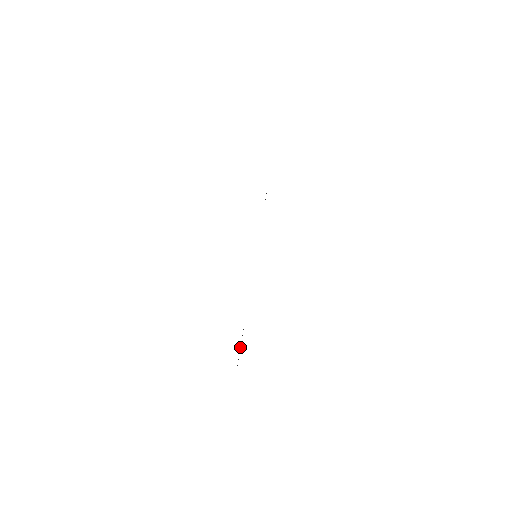
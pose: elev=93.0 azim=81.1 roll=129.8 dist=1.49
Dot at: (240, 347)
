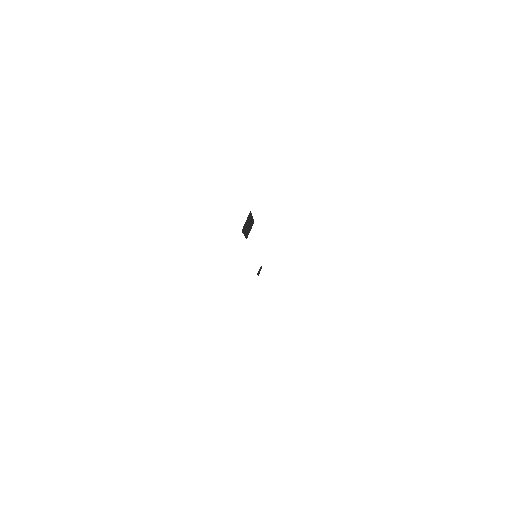
Dot at: (251, 220)
